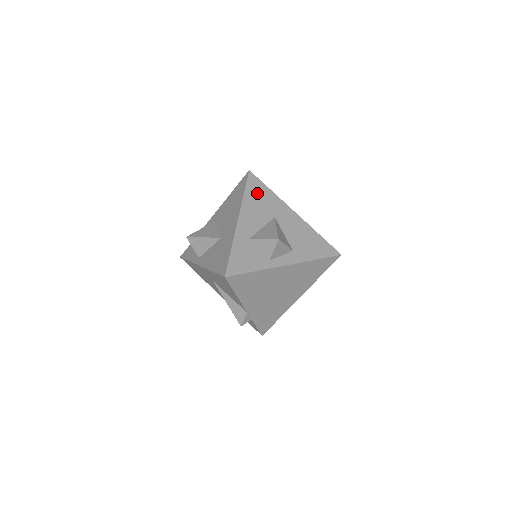
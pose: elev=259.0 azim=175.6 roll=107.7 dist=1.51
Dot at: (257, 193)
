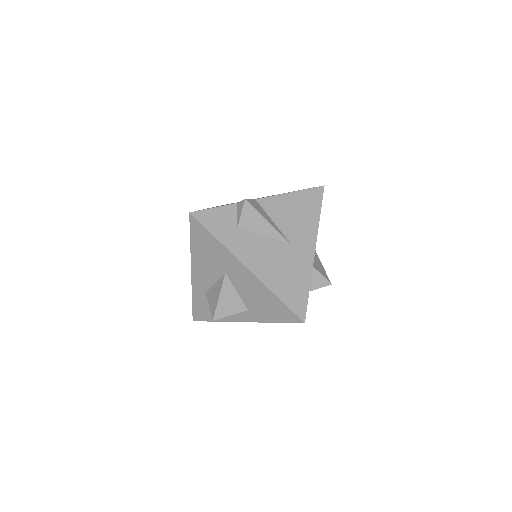
Dot at: (203, 244)
